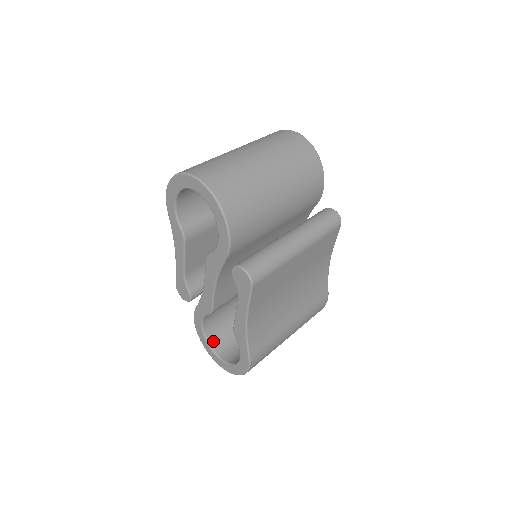
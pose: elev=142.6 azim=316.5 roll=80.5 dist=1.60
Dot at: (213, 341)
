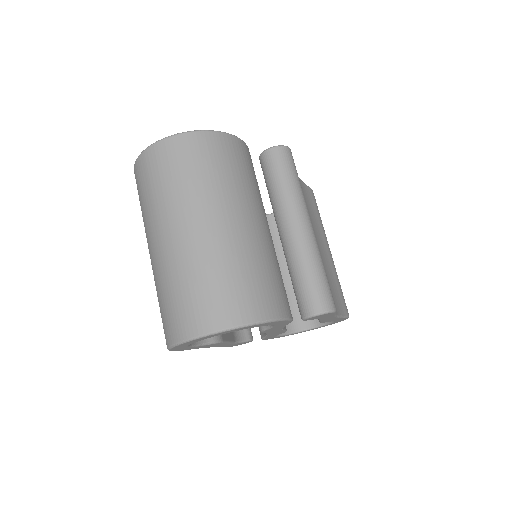
Dot at: (289, 328)
